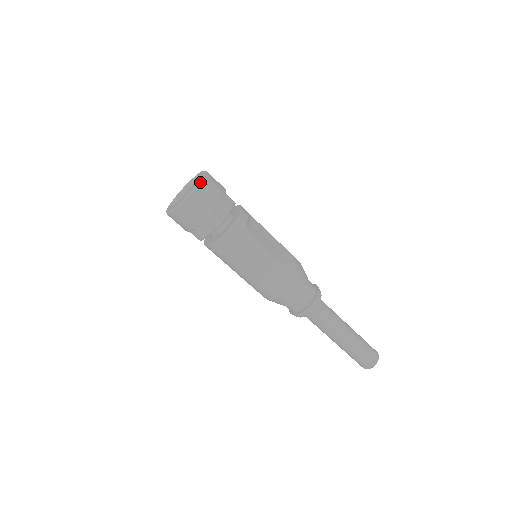
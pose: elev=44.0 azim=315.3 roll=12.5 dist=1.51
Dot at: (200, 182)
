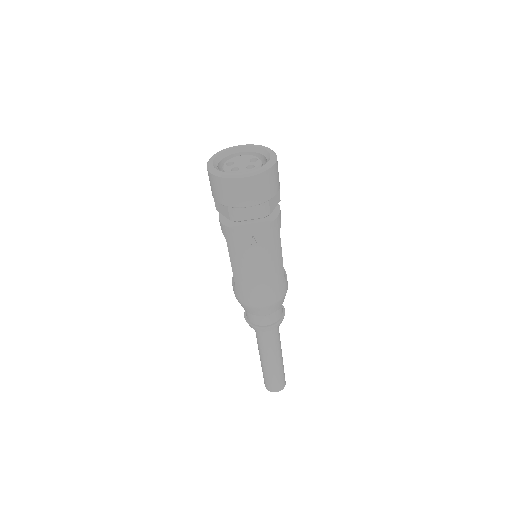
Dot at: (275, 162)
